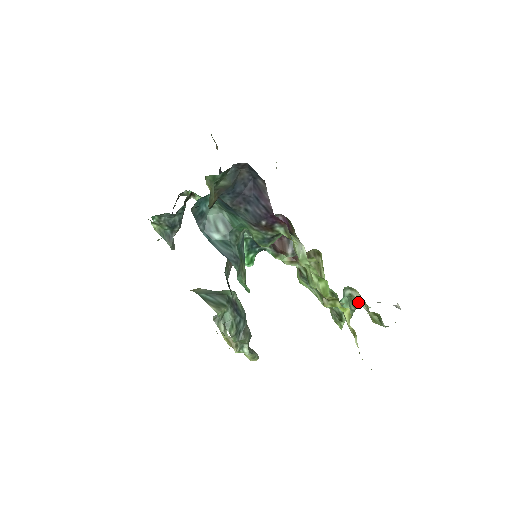
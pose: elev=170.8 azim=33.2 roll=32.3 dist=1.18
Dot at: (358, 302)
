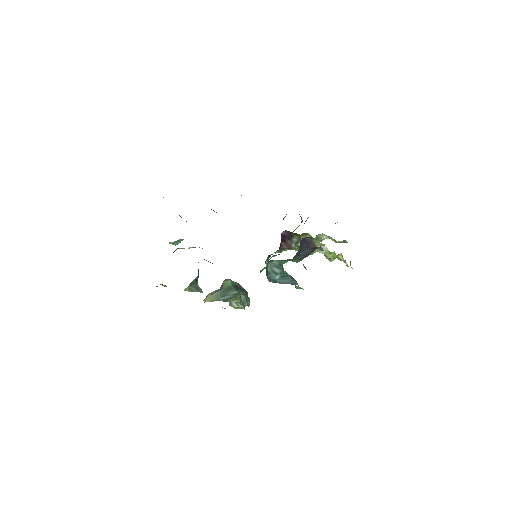
Dot at: (323, 238)
